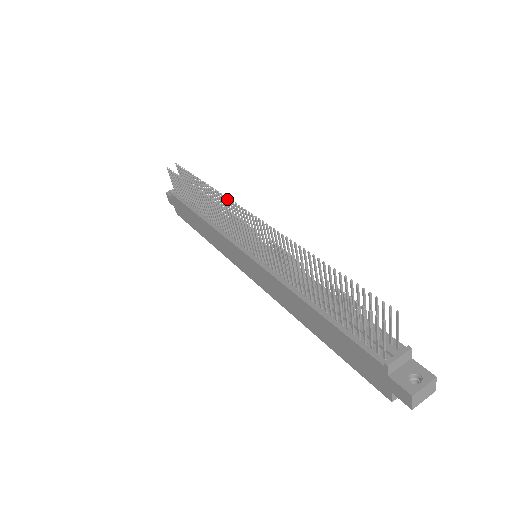
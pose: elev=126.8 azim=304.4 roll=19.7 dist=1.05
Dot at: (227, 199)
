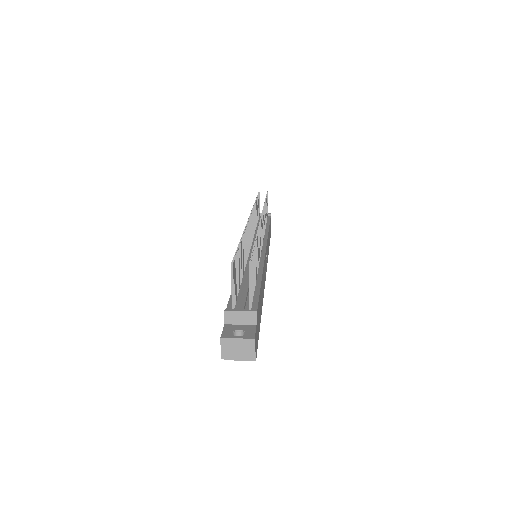
Dot at: (264, 209)
